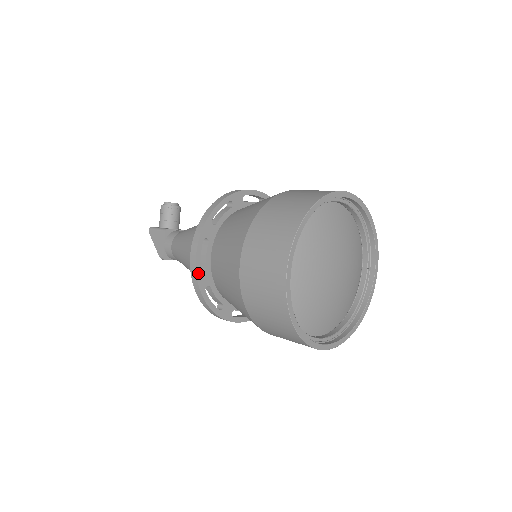
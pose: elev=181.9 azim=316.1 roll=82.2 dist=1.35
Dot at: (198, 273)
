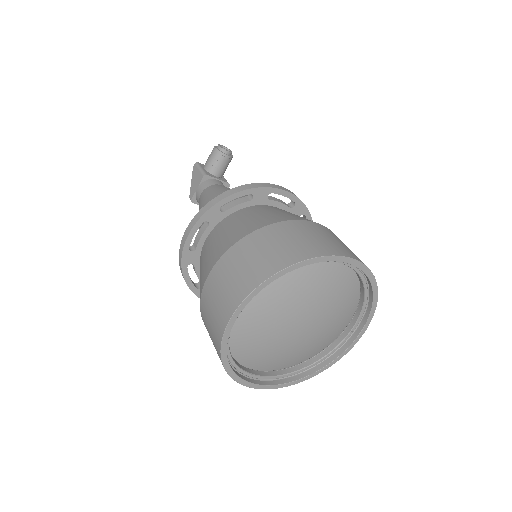
Dot at: (185, 250)
